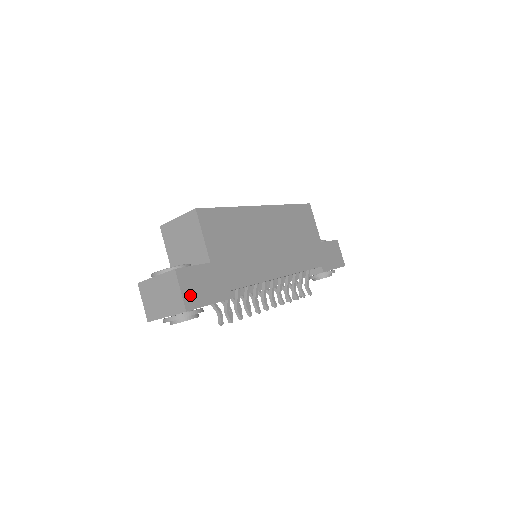
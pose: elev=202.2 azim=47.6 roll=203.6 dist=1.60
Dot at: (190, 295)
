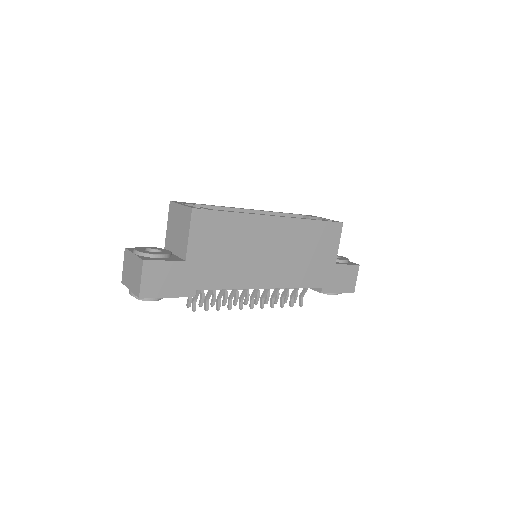
Dot at: (149, 285)
